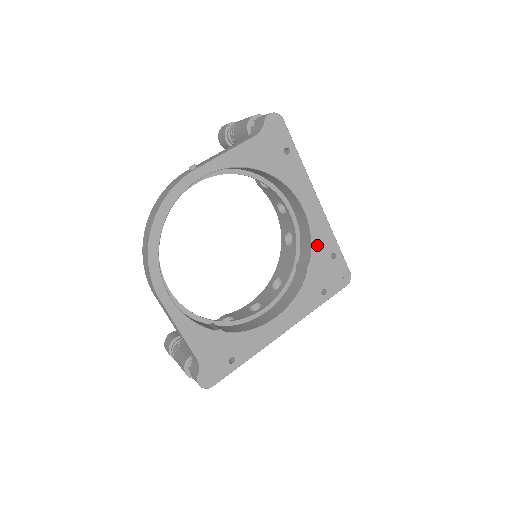
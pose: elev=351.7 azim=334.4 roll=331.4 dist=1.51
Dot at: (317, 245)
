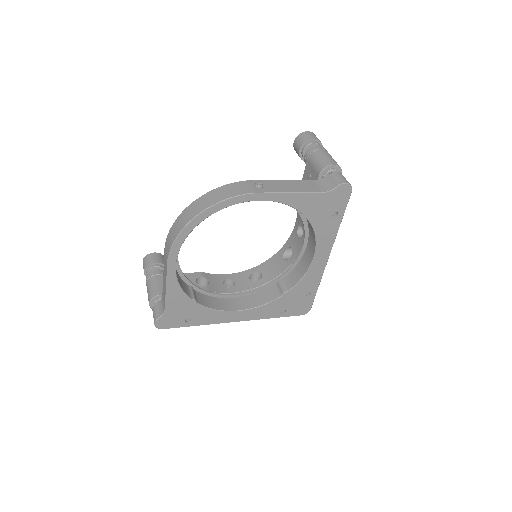
Dot at: (303, 282)
